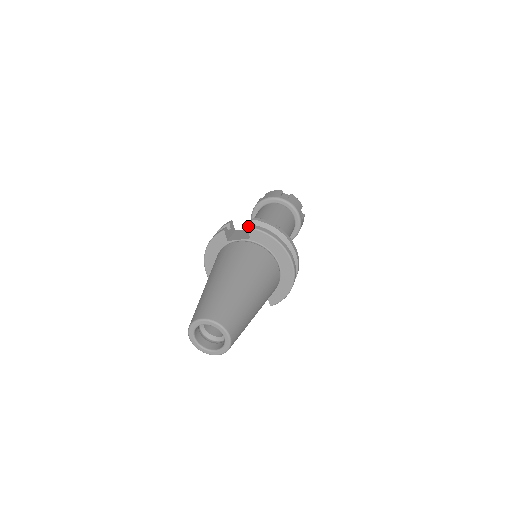
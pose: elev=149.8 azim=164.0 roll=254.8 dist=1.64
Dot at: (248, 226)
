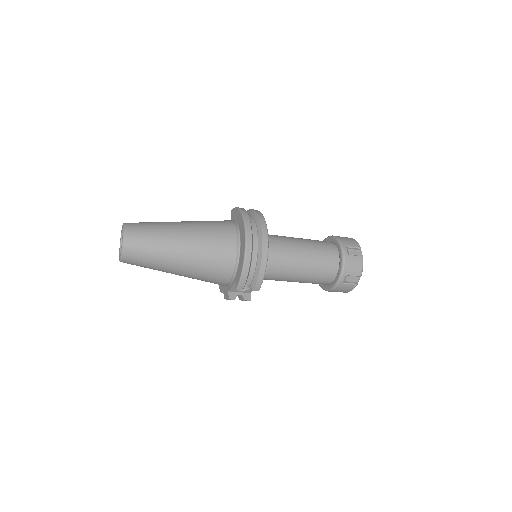
Dot at: occluded
